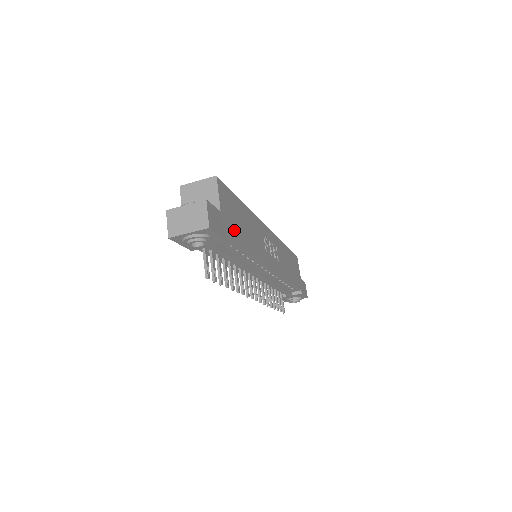
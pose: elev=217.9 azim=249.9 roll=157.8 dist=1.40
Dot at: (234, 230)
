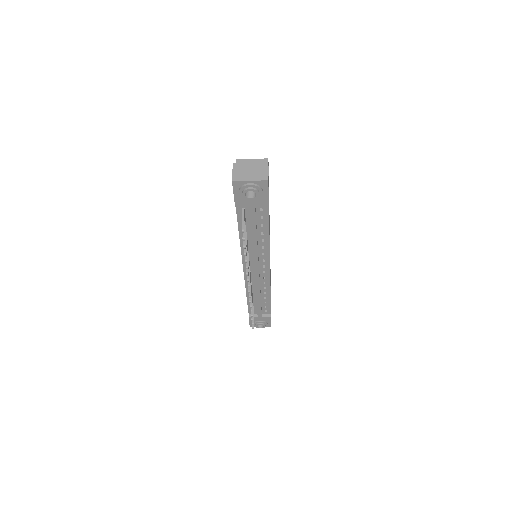
Dot at: occluded
